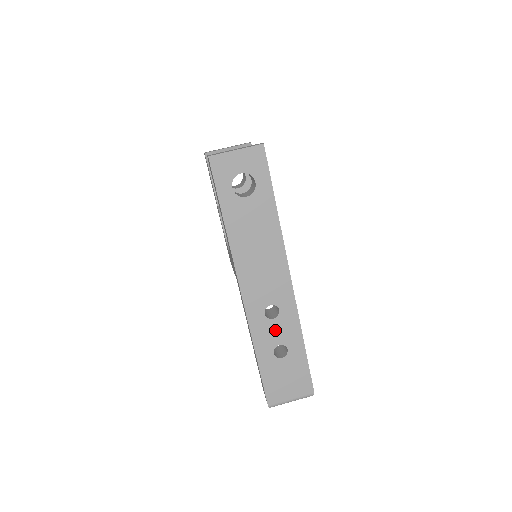
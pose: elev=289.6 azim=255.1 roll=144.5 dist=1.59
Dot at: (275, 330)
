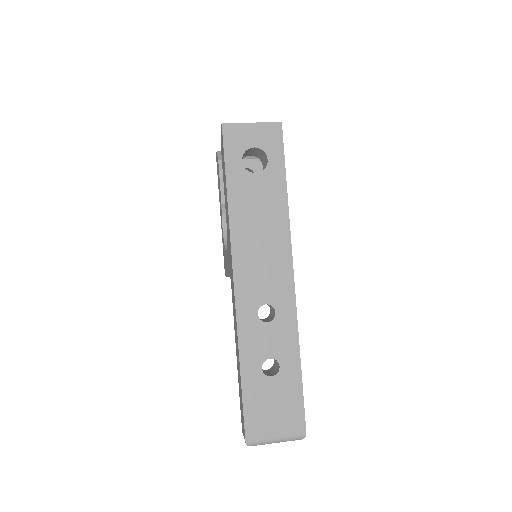
Dot at: (267, 337)
